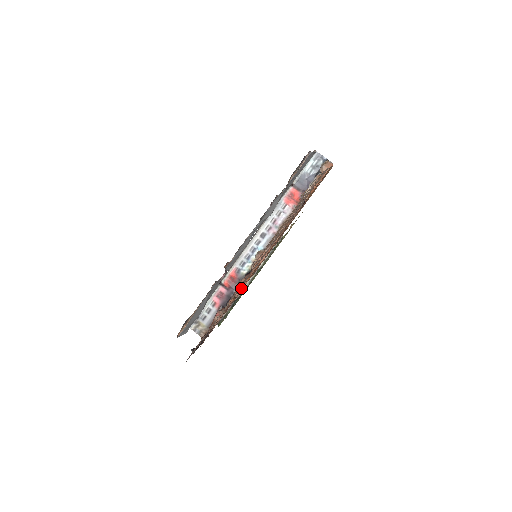
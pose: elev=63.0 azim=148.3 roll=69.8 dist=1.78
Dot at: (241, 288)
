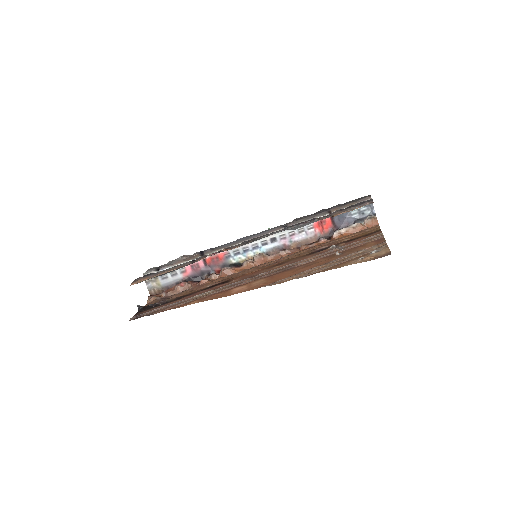
Dot at: (222, 275)
